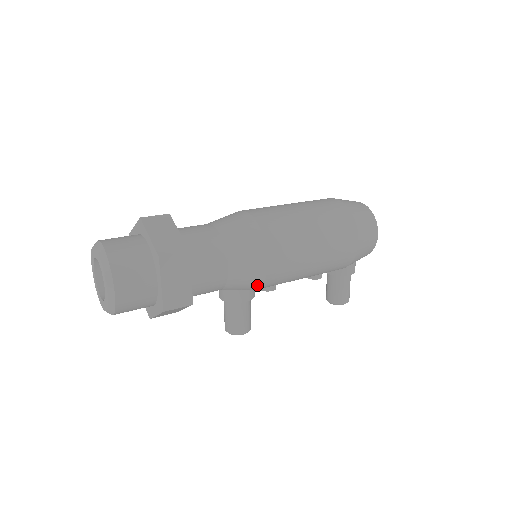
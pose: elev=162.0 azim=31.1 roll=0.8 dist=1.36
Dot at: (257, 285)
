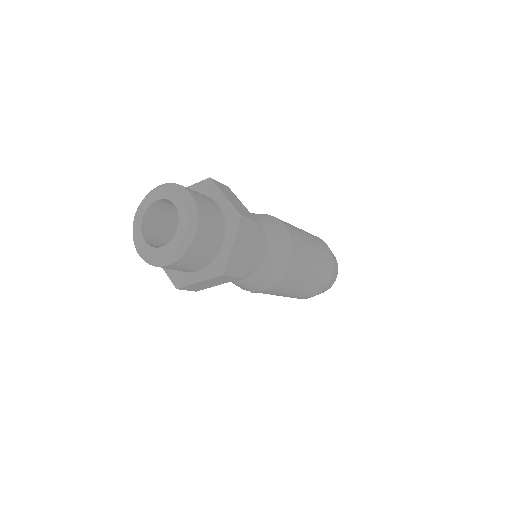
Dot at: occluded
